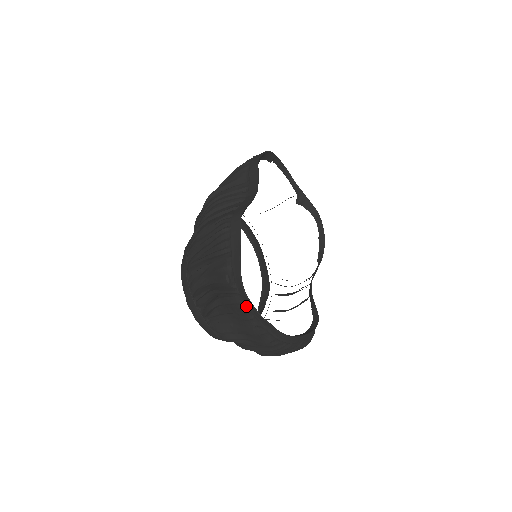
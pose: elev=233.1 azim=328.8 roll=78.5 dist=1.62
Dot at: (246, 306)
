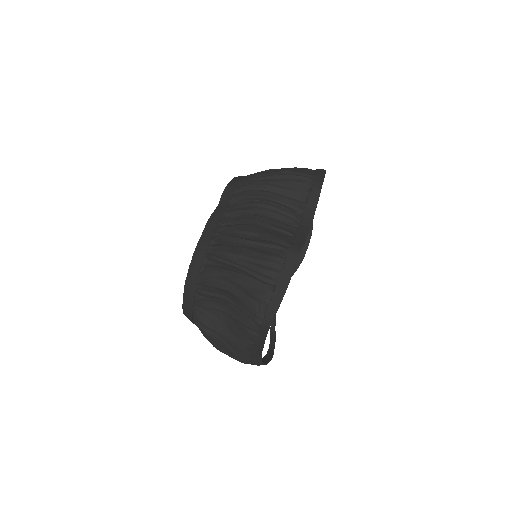
Dot at: (256, 335)
